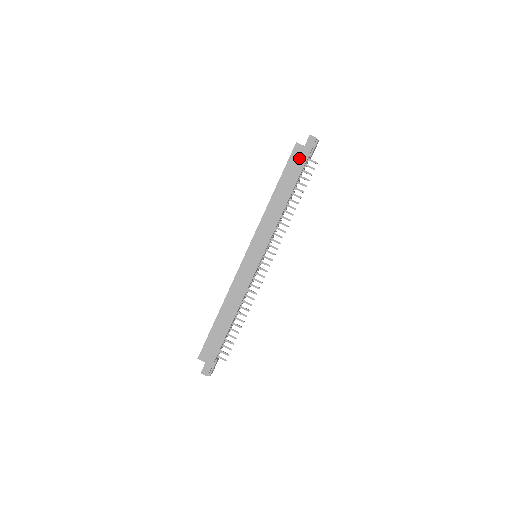
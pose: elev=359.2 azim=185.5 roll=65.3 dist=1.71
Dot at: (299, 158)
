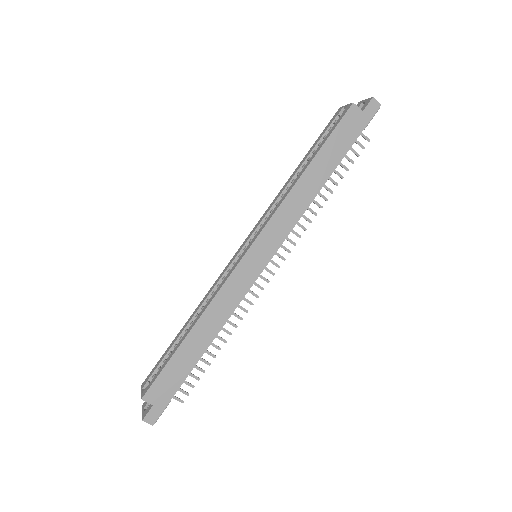
Dot at: (352, 127)
